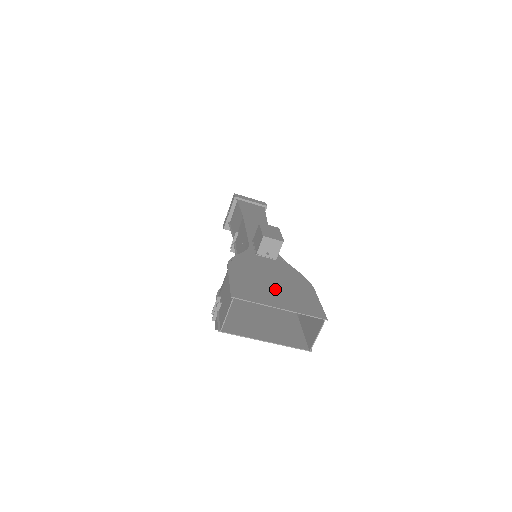
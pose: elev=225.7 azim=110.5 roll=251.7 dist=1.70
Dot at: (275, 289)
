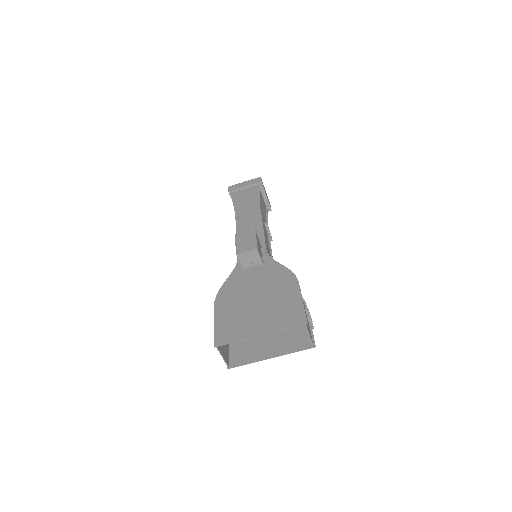
Dot at: (257, 310)
